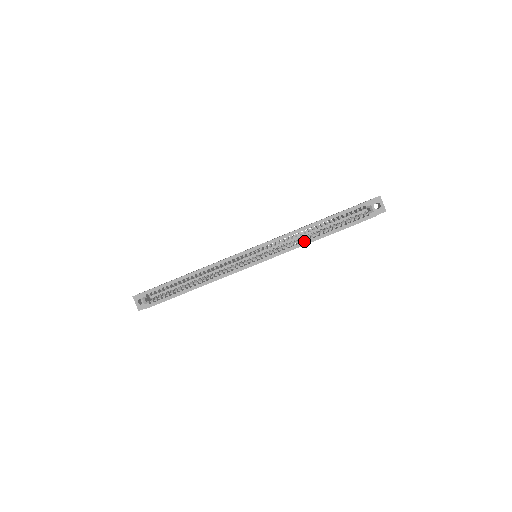
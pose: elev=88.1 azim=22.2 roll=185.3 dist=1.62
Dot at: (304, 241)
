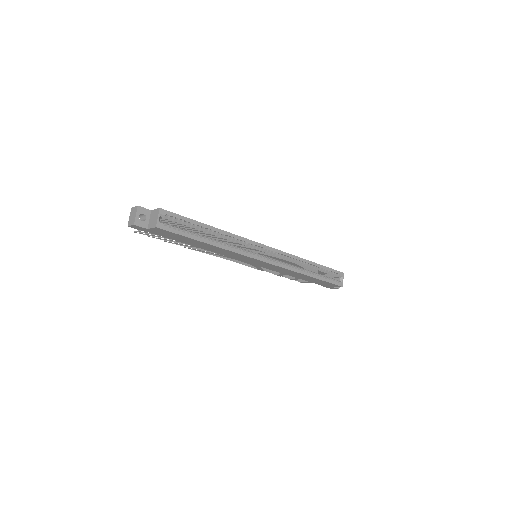
Dot at: (299, 270)
